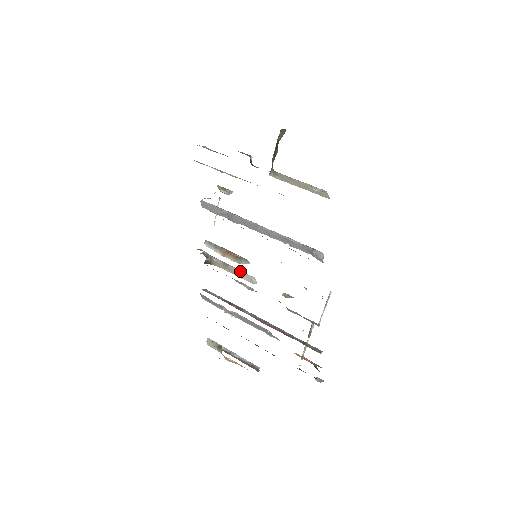
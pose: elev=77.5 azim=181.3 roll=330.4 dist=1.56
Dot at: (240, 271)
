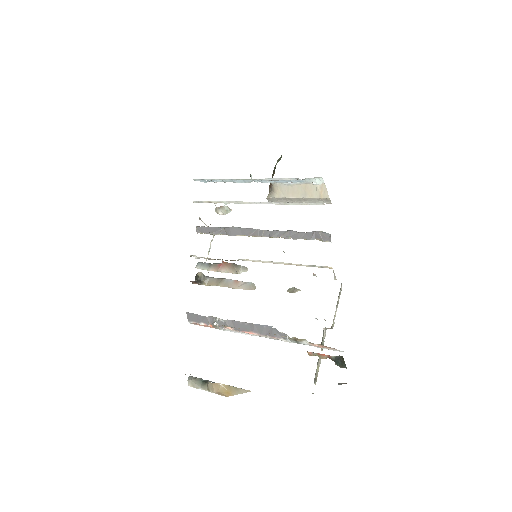
Dot at: (237, 280)
